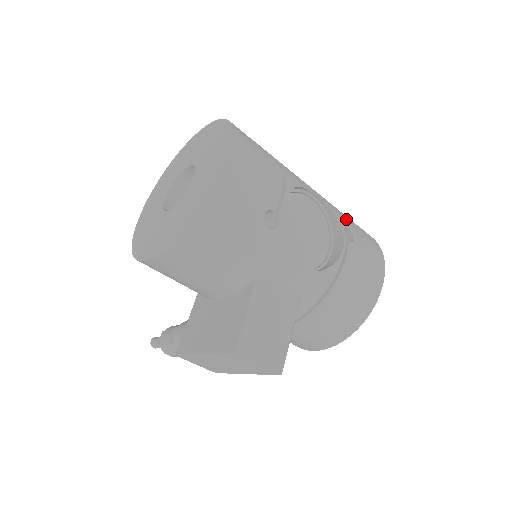
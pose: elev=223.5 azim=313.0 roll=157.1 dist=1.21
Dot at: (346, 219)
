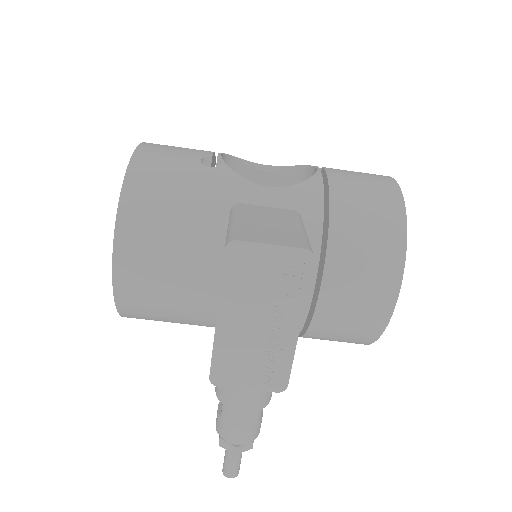
Dot at: occluded
